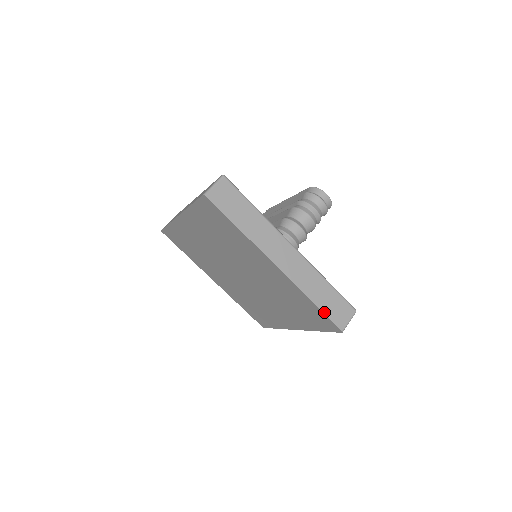
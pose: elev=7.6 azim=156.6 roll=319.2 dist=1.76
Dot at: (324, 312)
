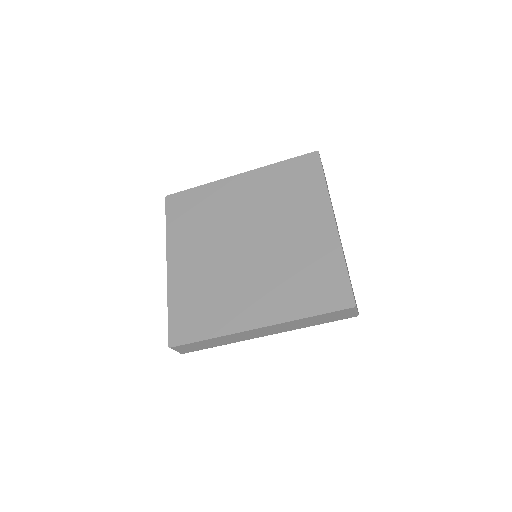
Dot at: (349, 279)
